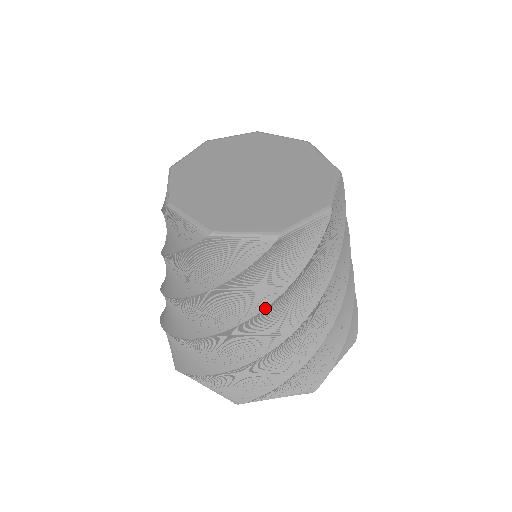
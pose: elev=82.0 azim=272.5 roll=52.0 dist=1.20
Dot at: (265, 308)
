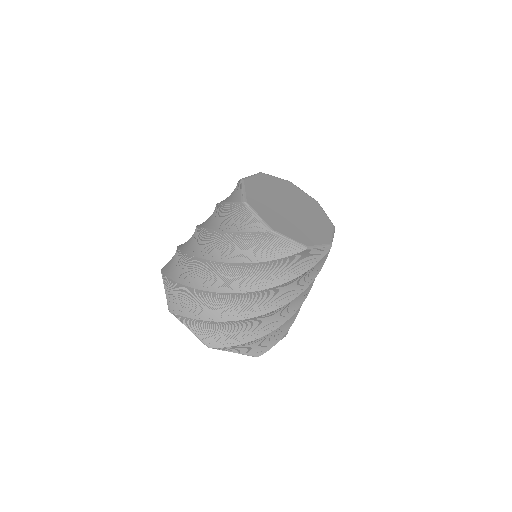
Dot at: (273, 287)
